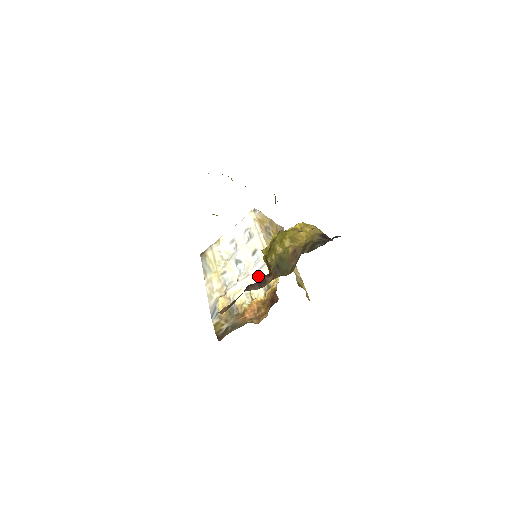
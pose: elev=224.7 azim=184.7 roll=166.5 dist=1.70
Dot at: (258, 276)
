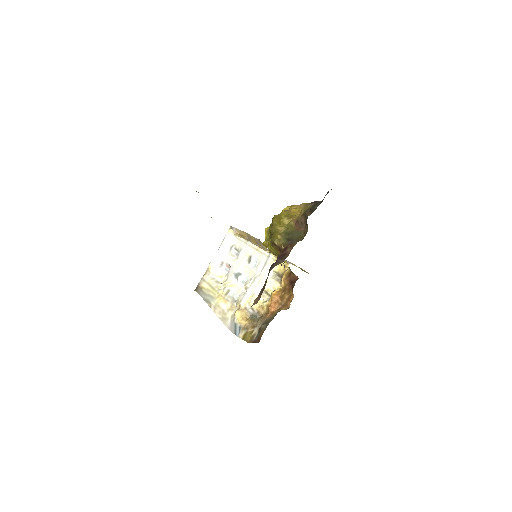
Dot at: (265, 273)
